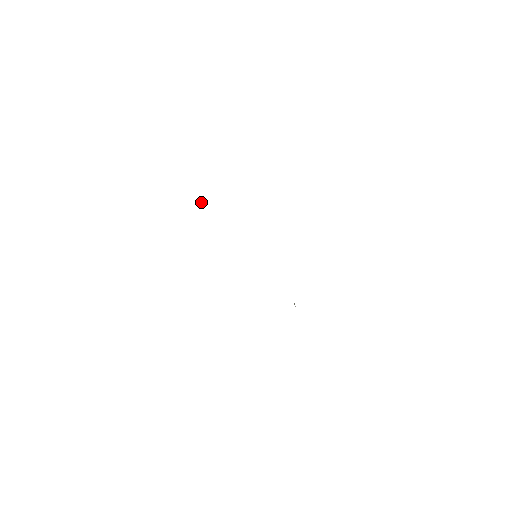
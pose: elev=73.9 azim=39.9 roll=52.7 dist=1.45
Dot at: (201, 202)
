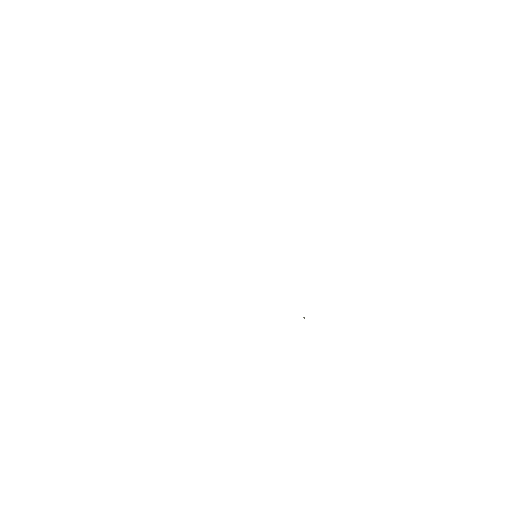
Dot at: occluded
